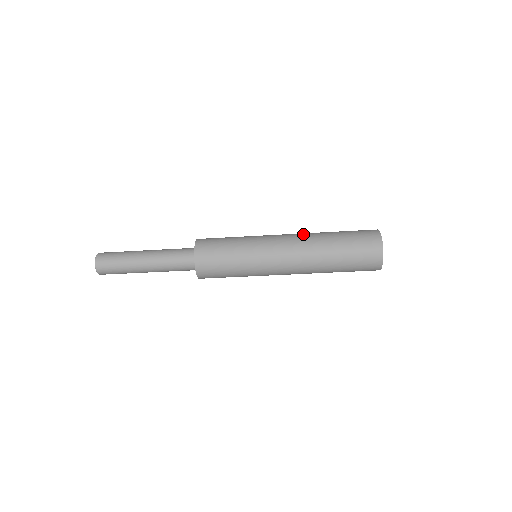
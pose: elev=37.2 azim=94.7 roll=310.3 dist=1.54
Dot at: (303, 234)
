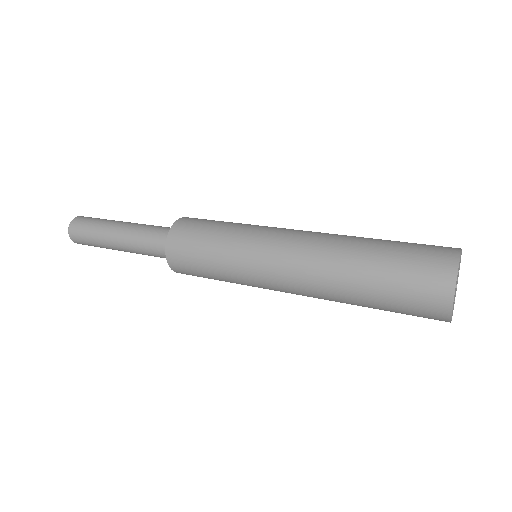
Dot at: (321, 243)
